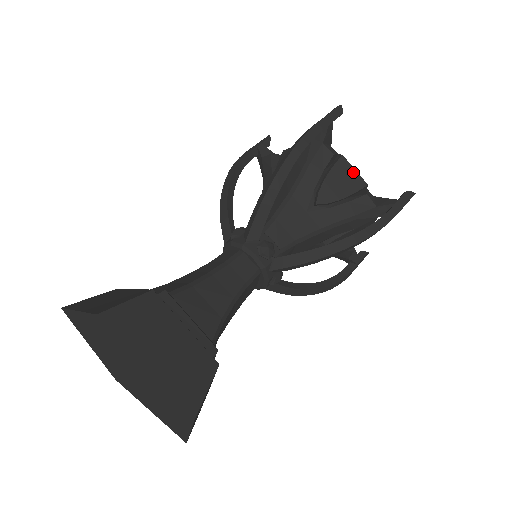
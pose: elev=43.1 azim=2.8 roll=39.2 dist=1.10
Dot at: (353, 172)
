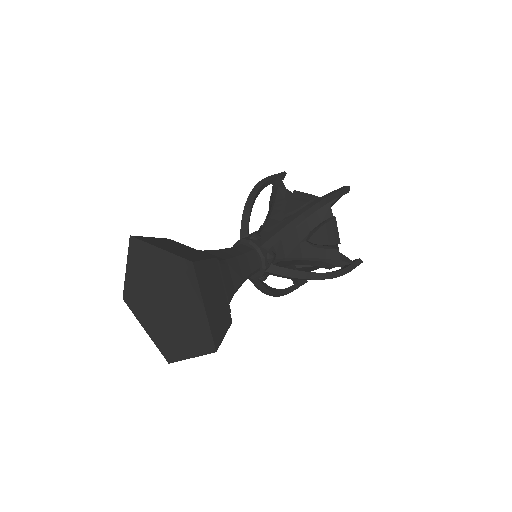
Dot at: (336, 231)
